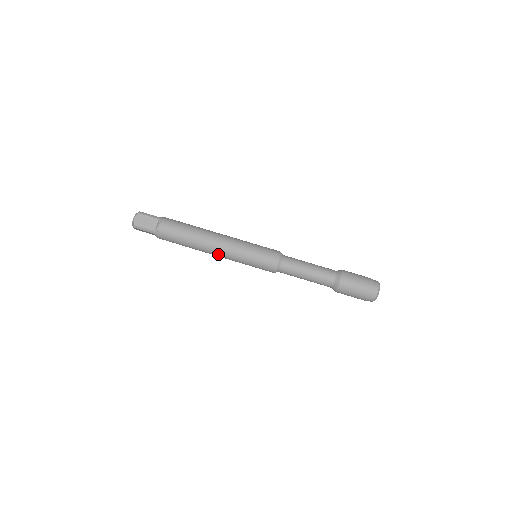
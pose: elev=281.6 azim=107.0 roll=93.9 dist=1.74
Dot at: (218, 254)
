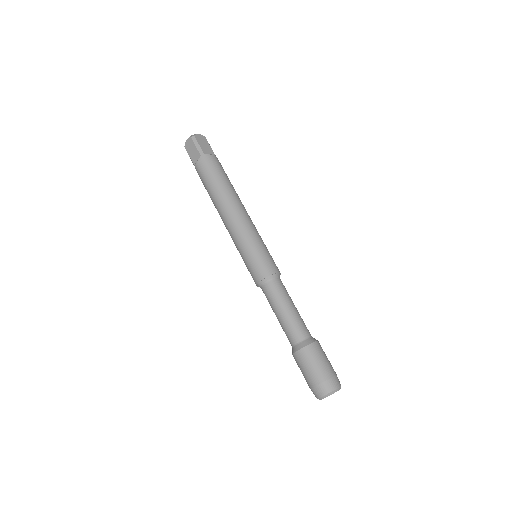
Dot at: occluded
